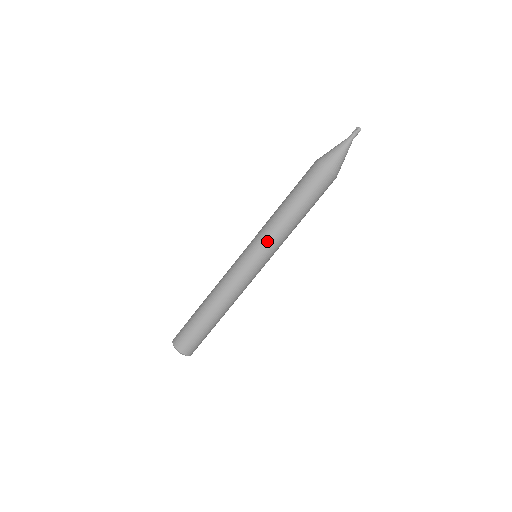
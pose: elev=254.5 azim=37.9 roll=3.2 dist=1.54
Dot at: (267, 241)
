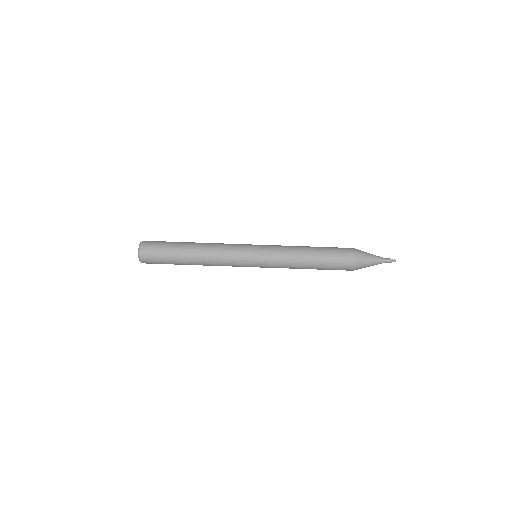
Dot at: (275, 249)
